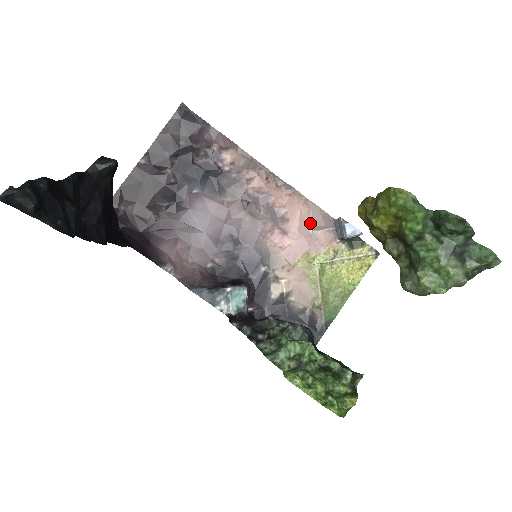
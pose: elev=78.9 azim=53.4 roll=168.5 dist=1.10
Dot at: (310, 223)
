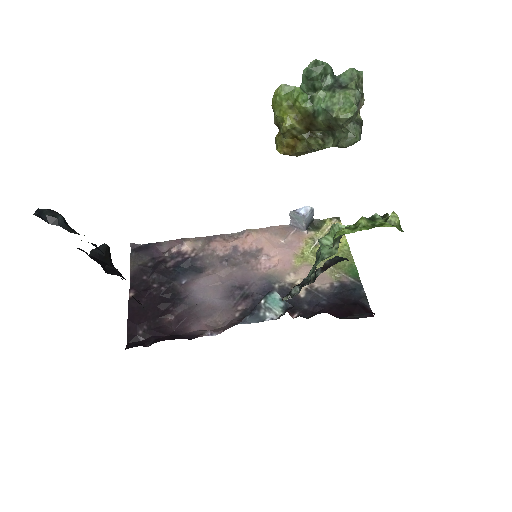
Dot at: (278, 238)
